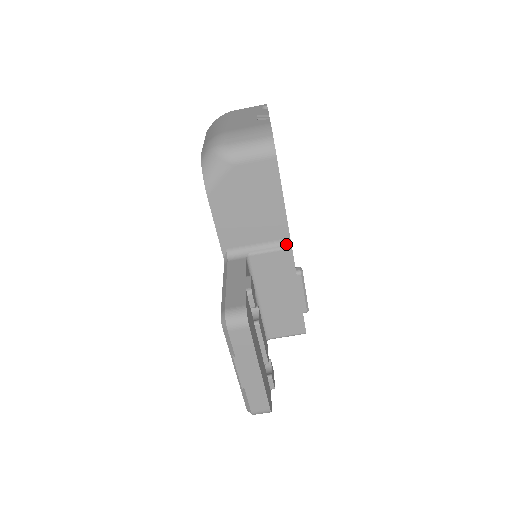
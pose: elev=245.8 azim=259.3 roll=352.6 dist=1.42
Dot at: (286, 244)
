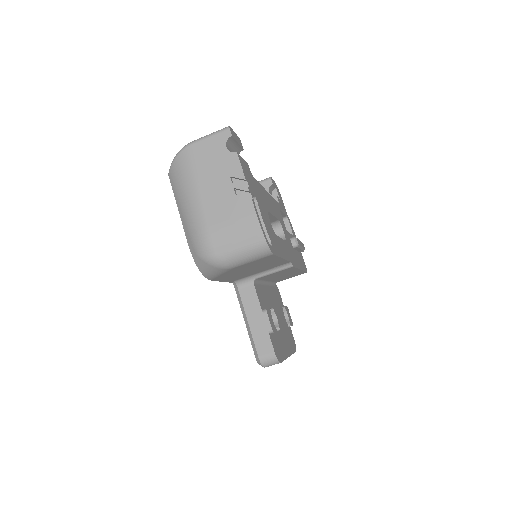
Dot at: (287, 266)
